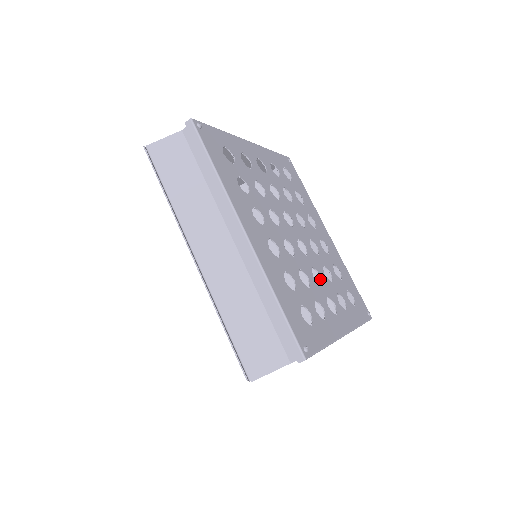
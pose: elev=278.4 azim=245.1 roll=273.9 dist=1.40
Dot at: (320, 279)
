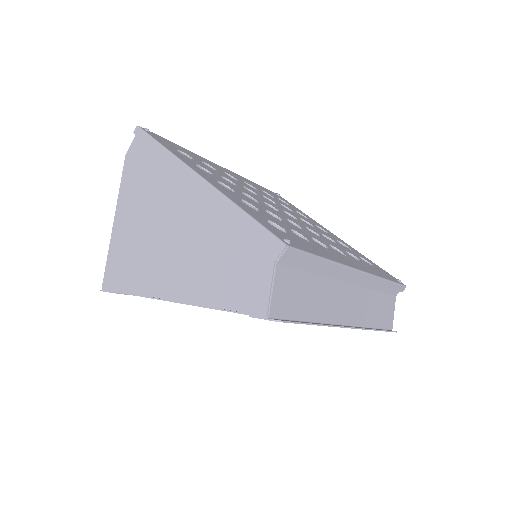
Dot at: occluded
